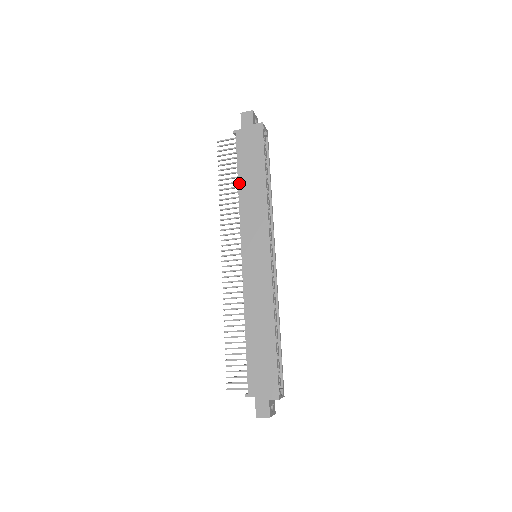
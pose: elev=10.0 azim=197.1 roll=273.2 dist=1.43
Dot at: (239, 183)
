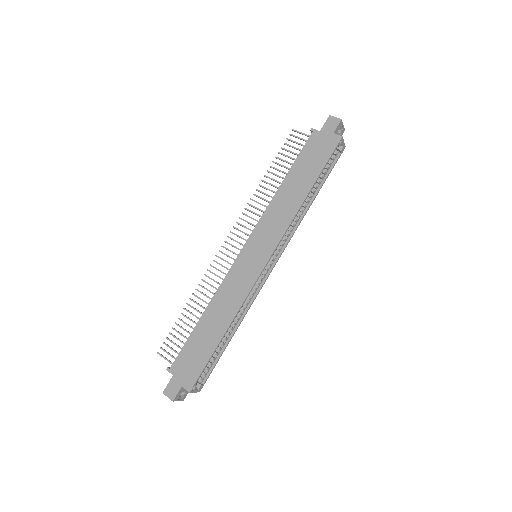
Dot at: (284, 180)
